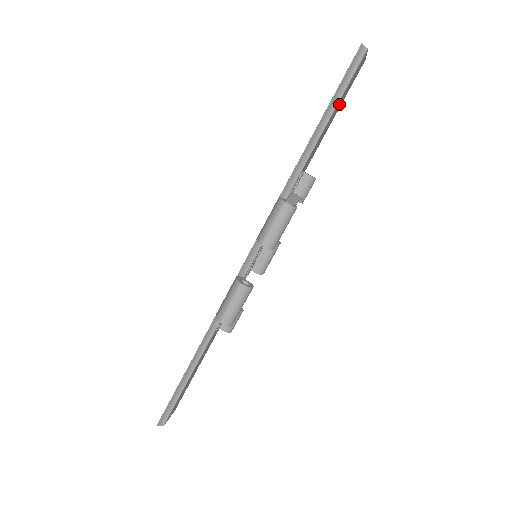
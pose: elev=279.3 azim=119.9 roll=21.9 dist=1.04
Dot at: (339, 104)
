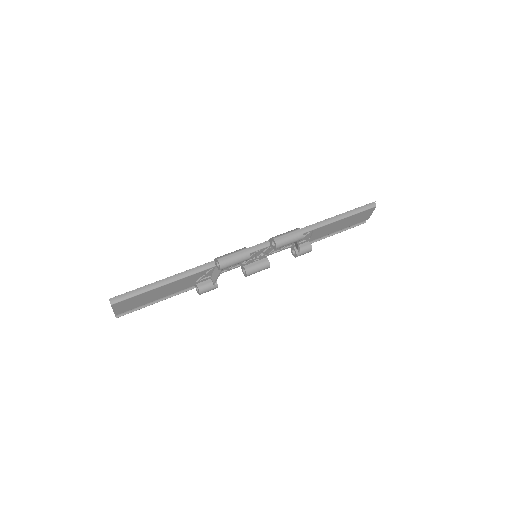
Dot at: (348, 221)
